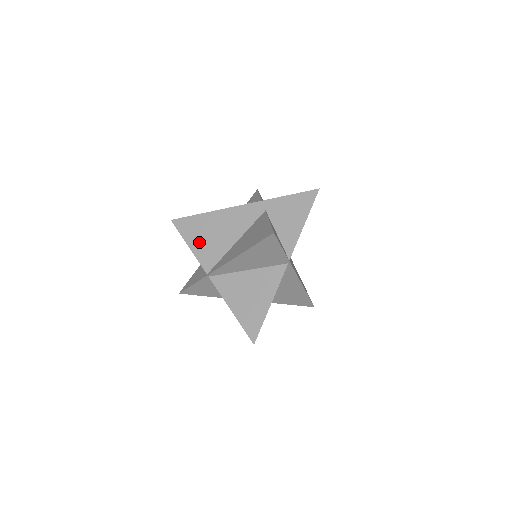
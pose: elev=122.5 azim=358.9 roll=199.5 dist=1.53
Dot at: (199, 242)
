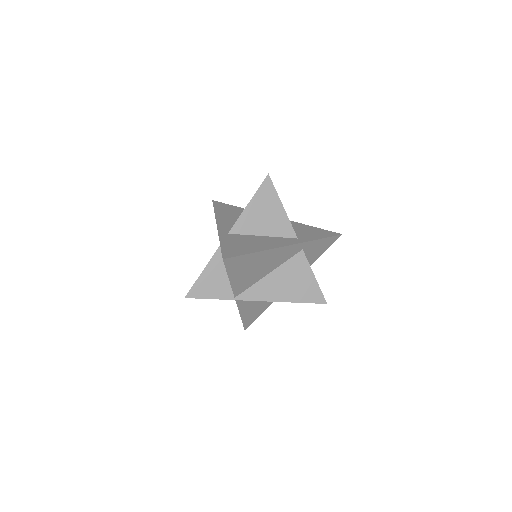
Dot at: (241, 276)
